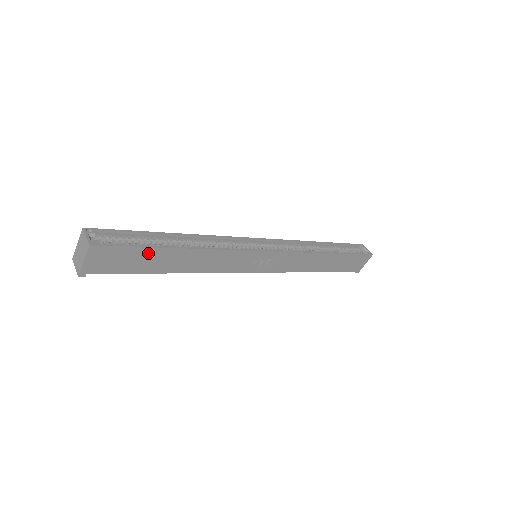
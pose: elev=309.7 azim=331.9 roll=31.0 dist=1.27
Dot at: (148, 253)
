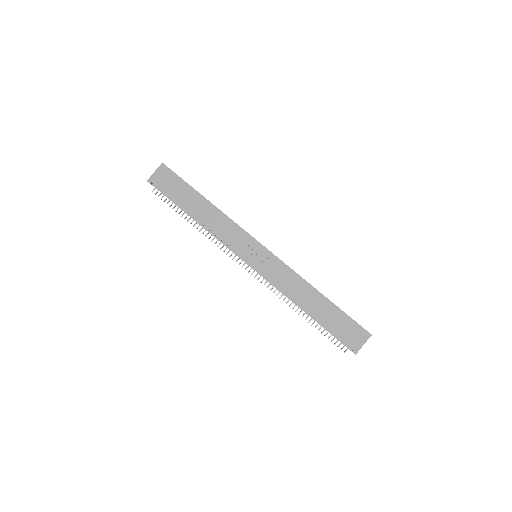
Dot at: (187, 189)
